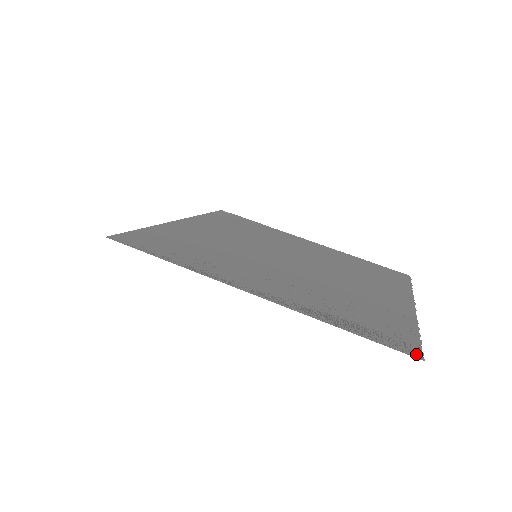
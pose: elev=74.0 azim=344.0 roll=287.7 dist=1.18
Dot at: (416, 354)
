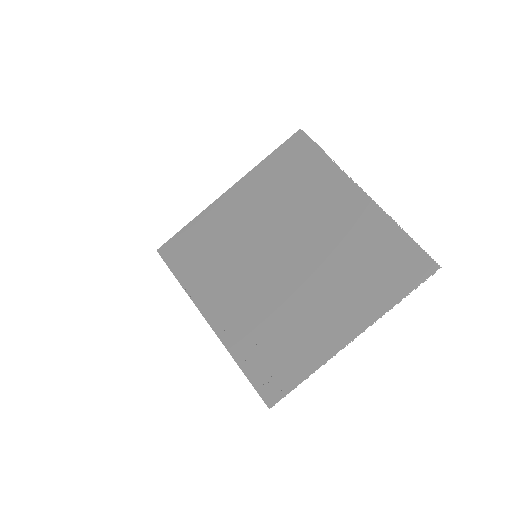
Dot at: (271, 402)
